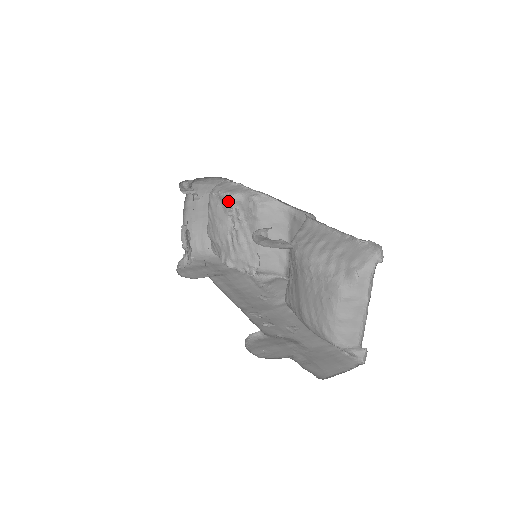
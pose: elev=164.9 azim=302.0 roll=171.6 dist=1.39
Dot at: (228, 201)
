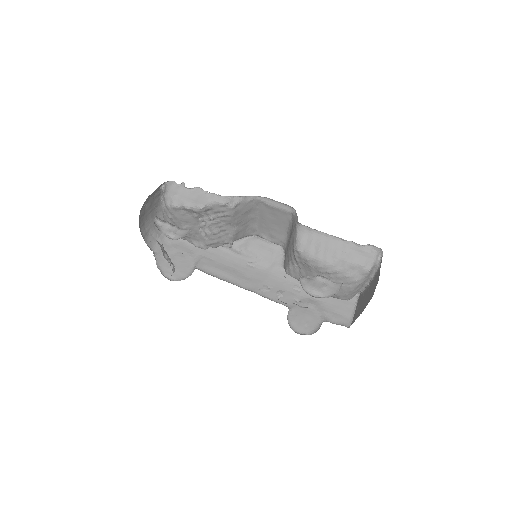
Dot at: (199, 212)
